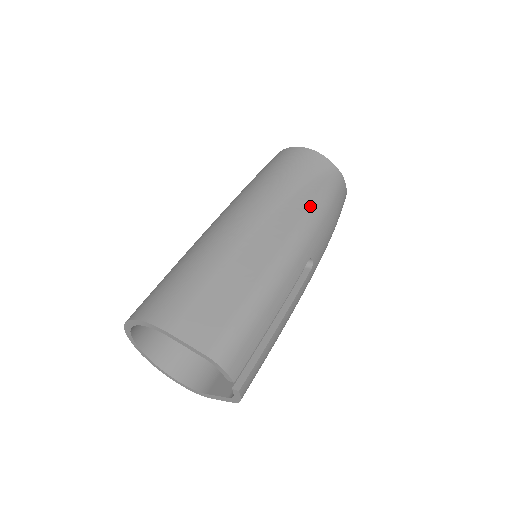
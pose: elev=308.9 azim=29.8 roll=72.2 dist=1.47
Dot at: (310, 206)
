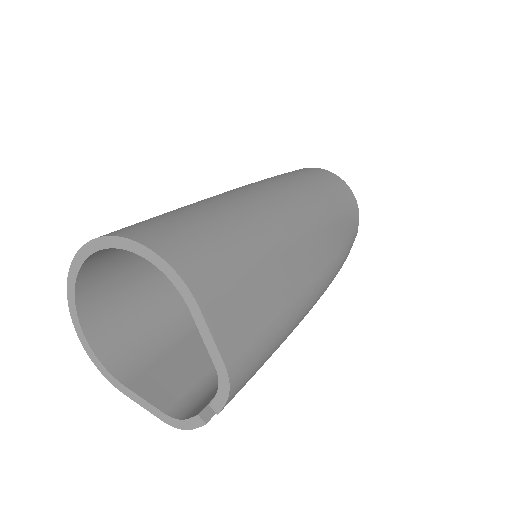
Dot at: (341, 252)
